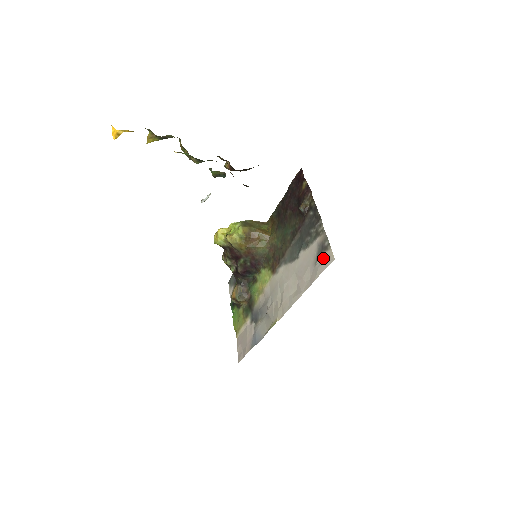
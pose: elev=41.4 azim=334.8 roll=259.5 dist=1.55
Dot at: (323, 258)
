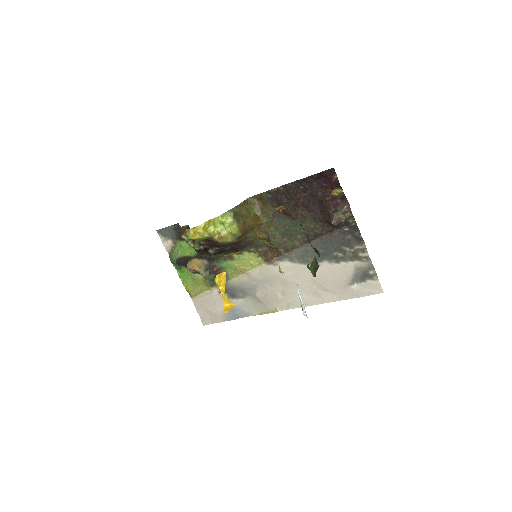
Dot at: (365, 285)
